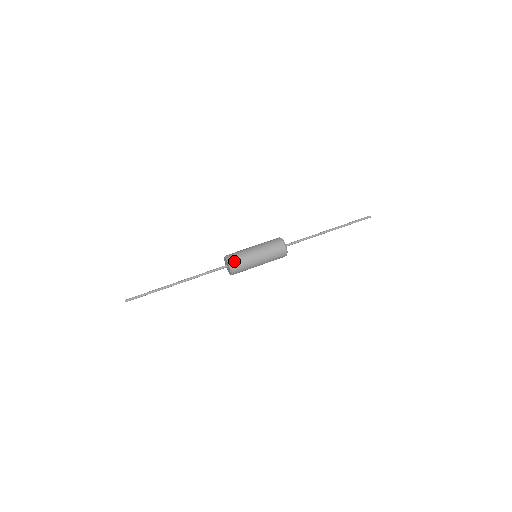
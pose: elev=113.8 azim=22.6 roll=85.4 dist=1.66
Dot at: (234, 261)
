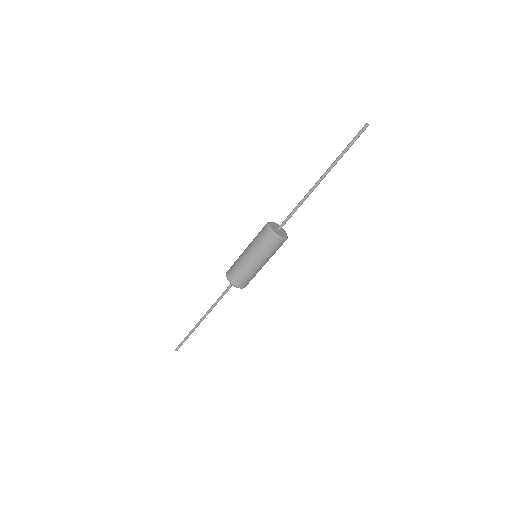
Dot at: (235, 280)
